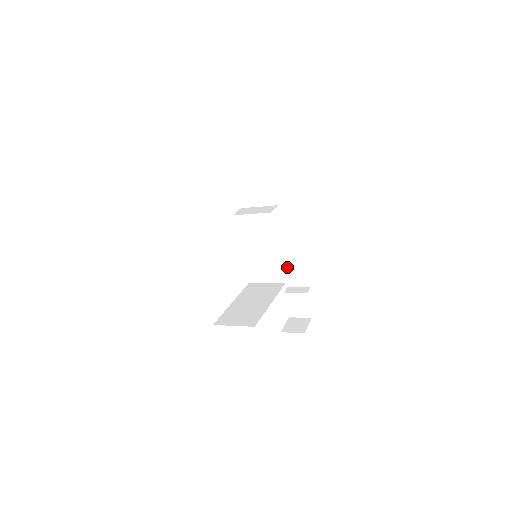
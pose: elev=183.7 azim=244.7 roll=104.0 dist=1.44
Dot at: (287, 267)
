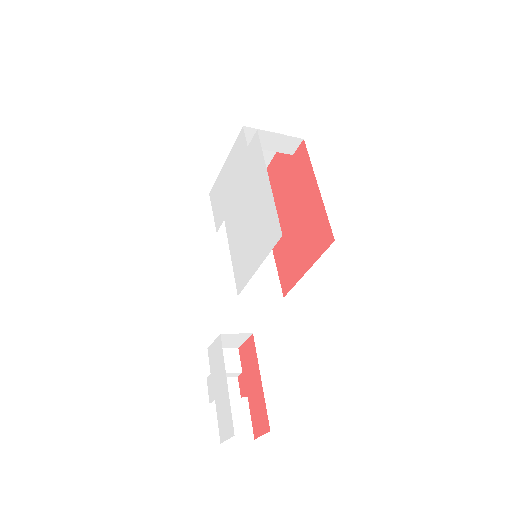
Dot at: occluded
